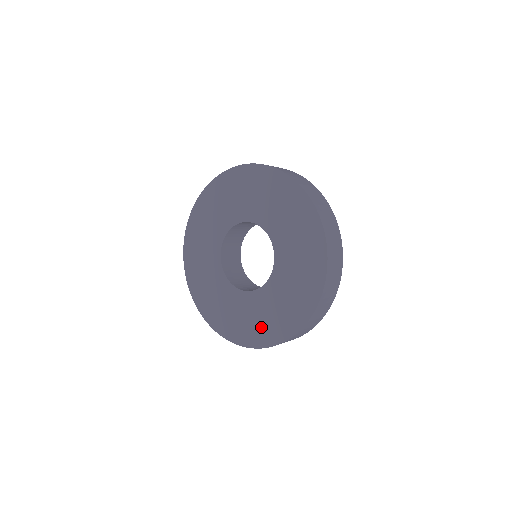
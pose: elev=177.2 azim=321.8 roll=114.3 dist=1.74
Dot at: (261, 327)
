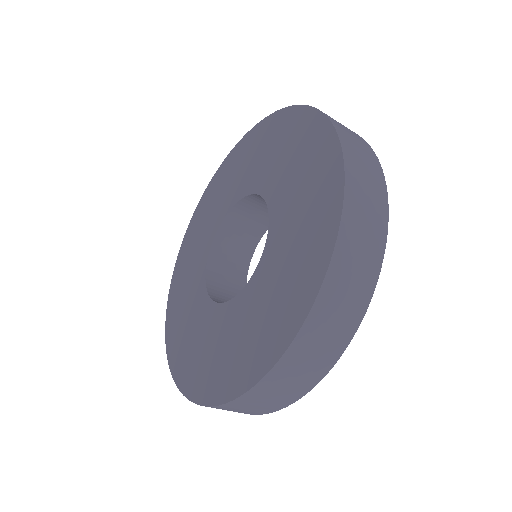
Dot at: (226, 363)
